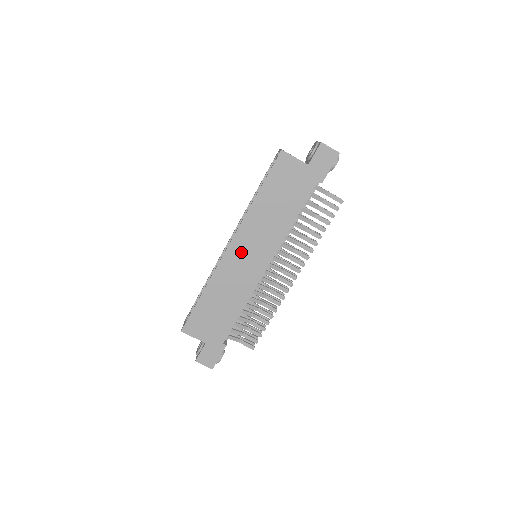
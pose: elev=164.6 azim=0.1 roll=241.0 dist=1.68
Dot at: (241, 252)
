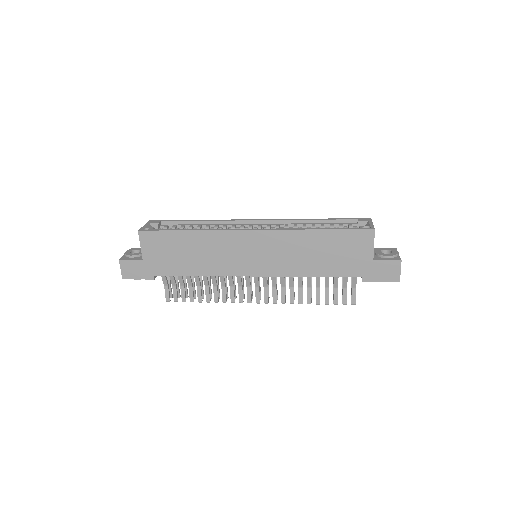
Dot at: (253, 245)
